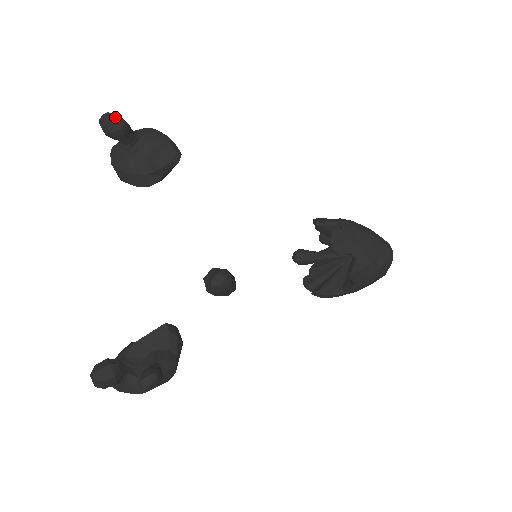
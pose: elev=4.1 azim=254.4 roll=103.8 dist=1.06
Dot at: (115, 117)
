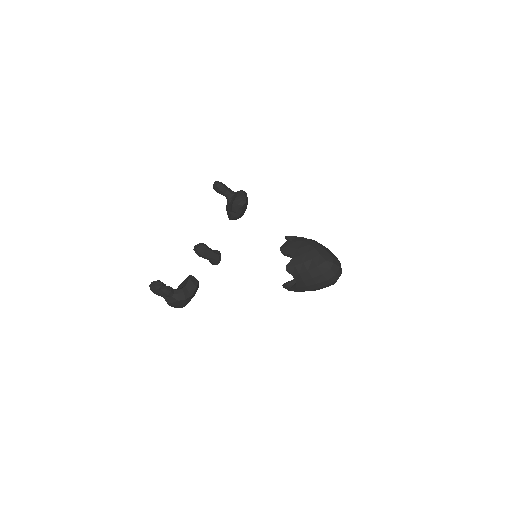
Dot at: (217, 182)
